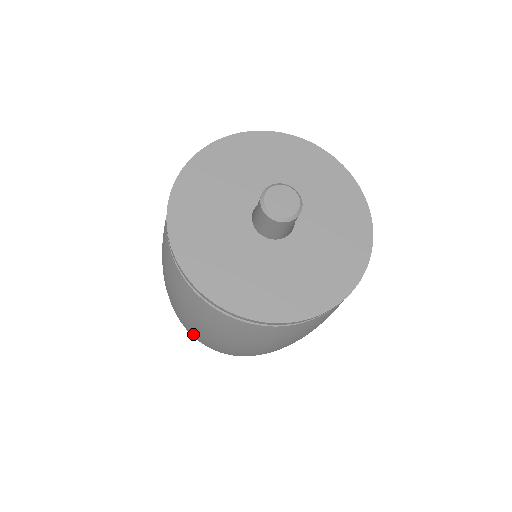
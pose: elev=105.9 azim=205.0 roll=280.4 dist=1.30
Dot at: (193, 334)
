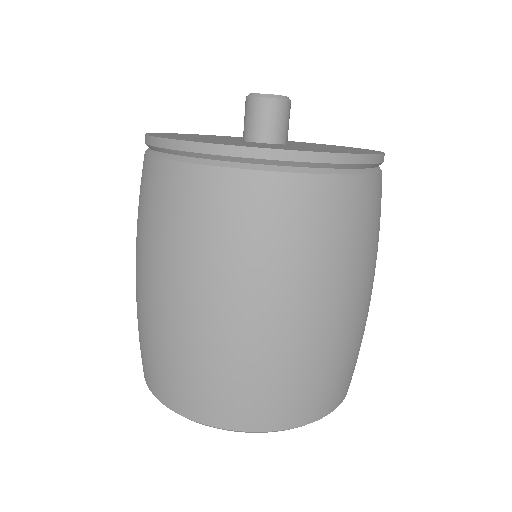
Dot at: occluded
